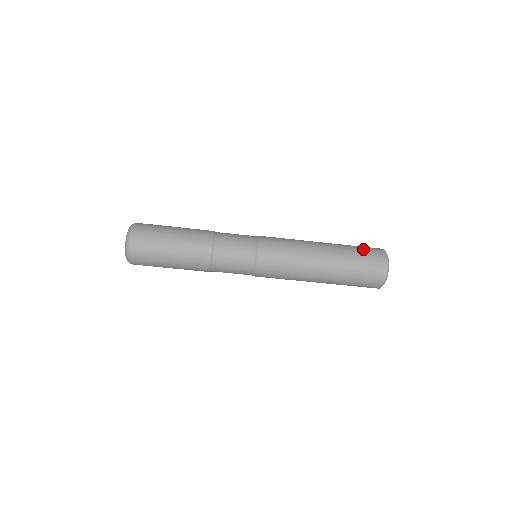
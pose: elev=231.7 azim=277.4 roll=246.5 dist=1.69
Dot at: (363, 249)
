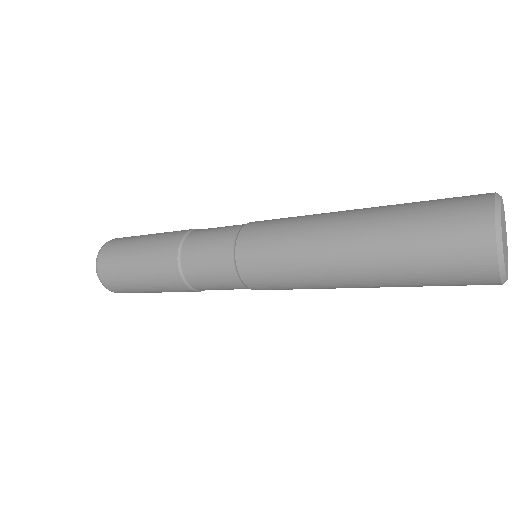
Dot at: (434, 220)
